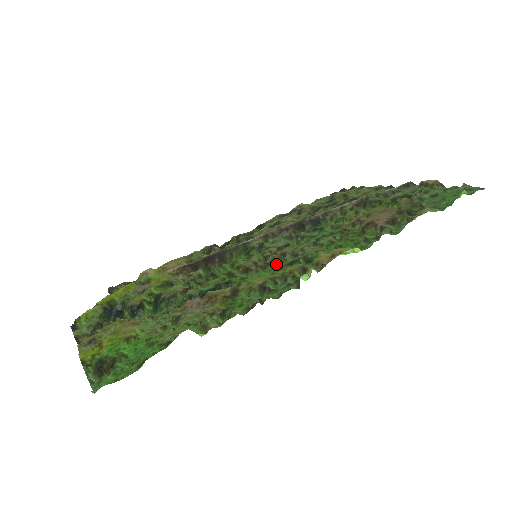
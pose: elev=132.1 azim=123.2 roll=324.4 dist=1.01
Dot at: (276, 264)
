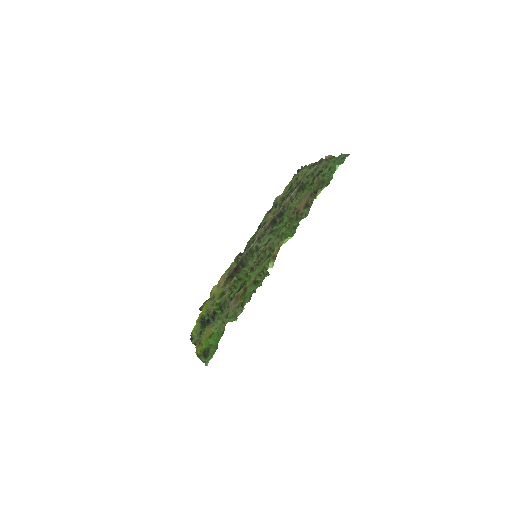
Dot at: (263, 259)
